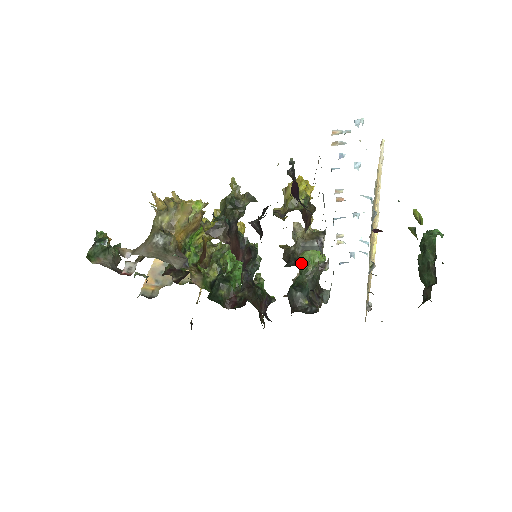
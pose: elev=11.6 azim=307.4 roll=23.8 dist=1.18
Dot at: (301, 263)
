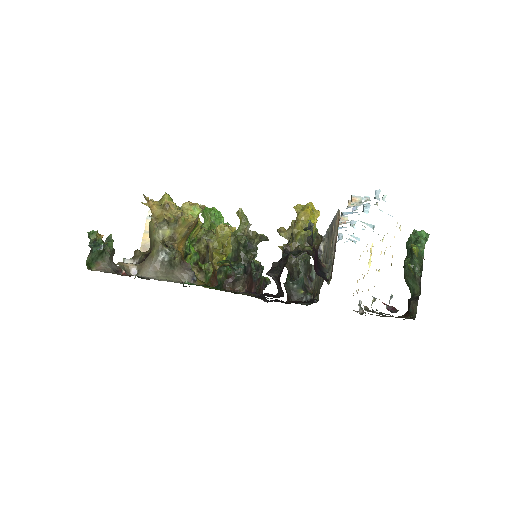
Dot at: occluded
